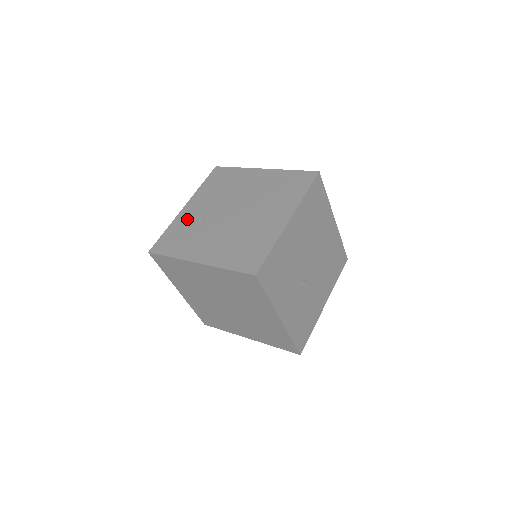
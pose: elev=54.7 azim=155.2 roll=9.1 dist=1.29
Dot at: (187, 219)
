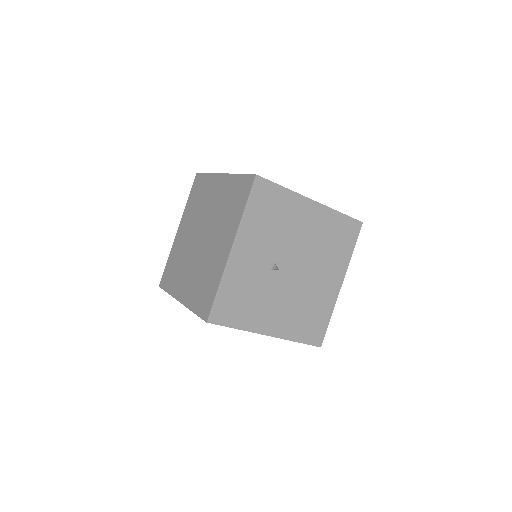
Dot at: occluded
